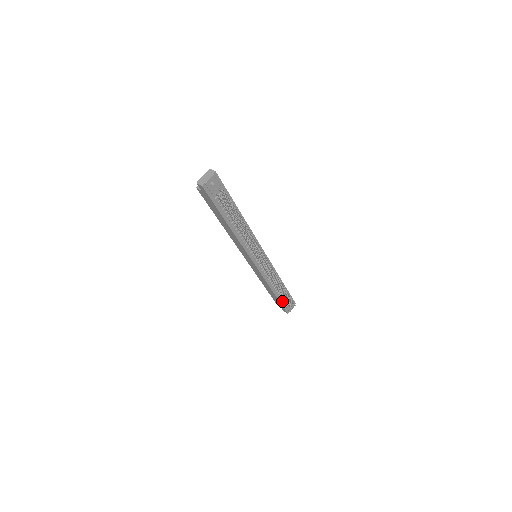
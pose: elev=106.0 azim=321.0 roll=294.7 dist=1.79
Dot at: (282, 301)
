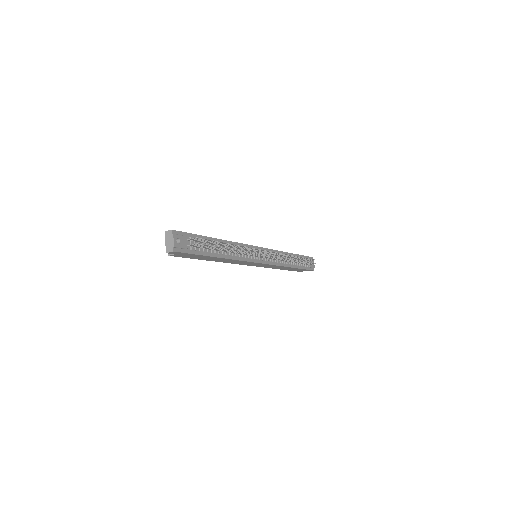
Dot at: (303, 266)
